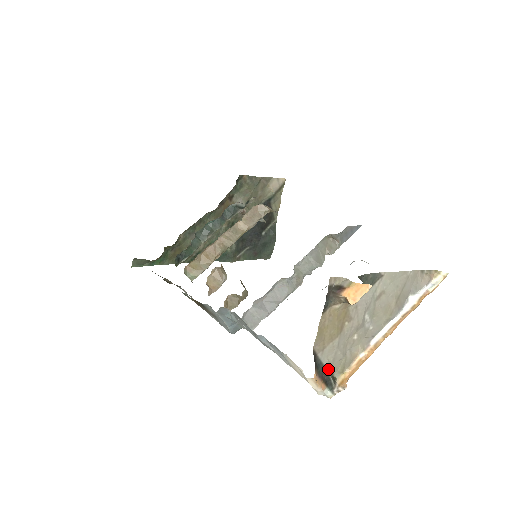
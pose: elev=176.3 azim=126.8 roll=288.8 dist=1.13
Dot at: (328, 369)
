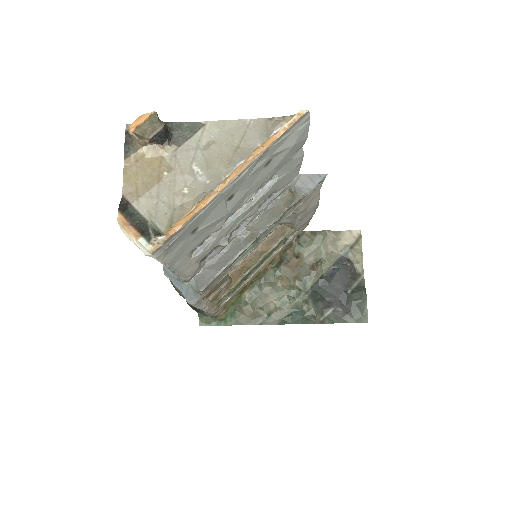
Dot at: (151, 223)
